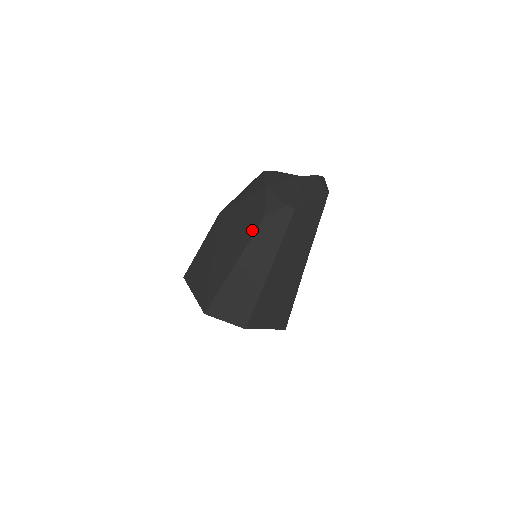
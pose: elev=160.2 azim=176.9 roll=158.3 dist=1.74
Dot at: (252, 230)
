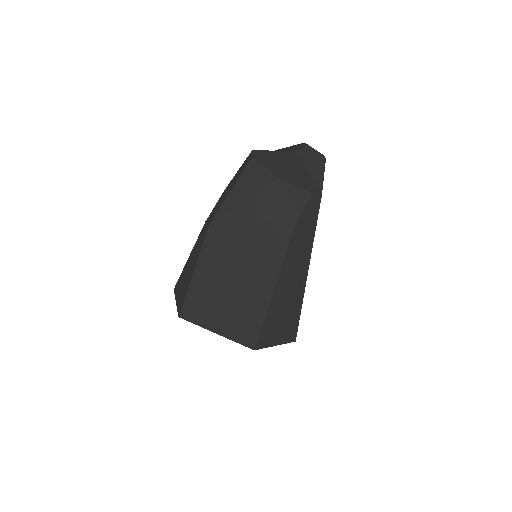
Dot at: (285, 236)
